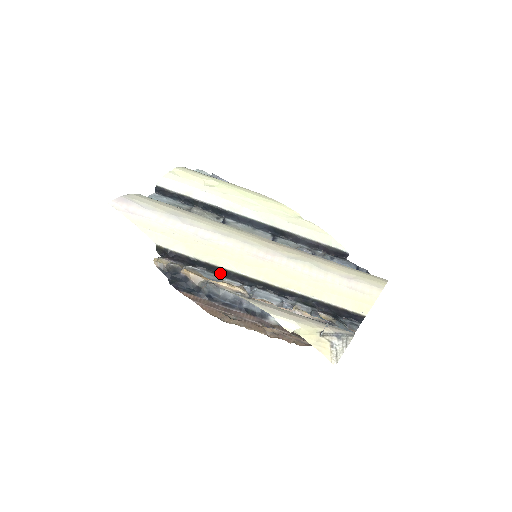
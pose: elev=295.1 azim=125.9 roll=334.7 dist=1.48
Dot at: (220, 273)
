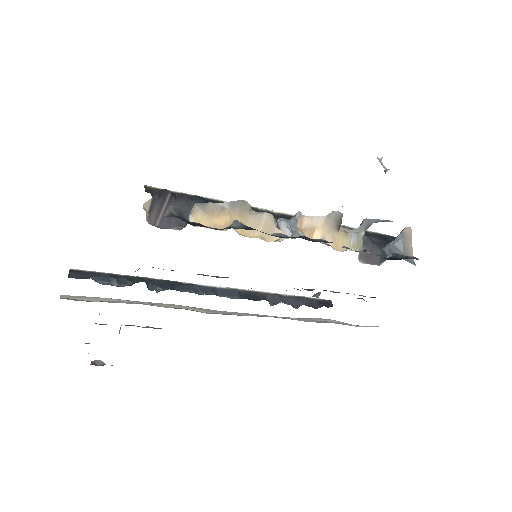
Dot at: occluded
